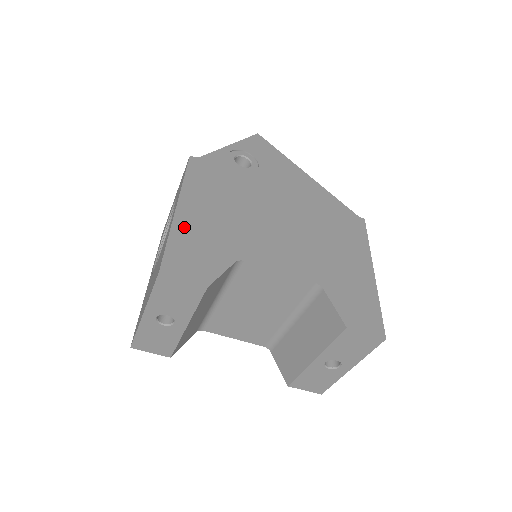
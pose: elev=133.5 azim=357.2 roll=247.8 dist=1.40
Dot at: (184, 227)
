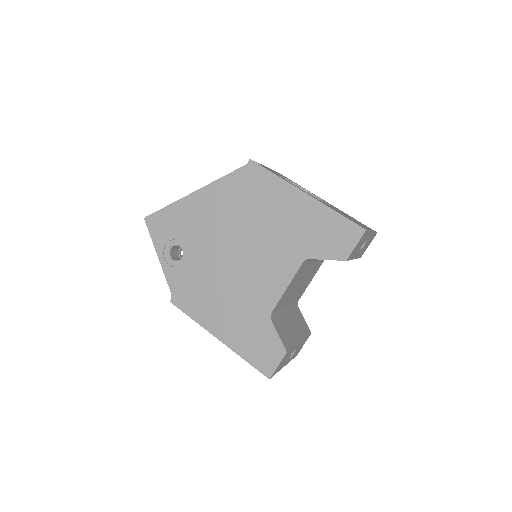
Dot at: (236, 343)
